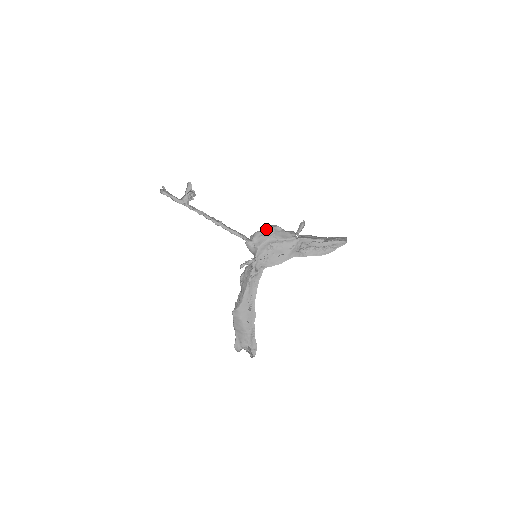
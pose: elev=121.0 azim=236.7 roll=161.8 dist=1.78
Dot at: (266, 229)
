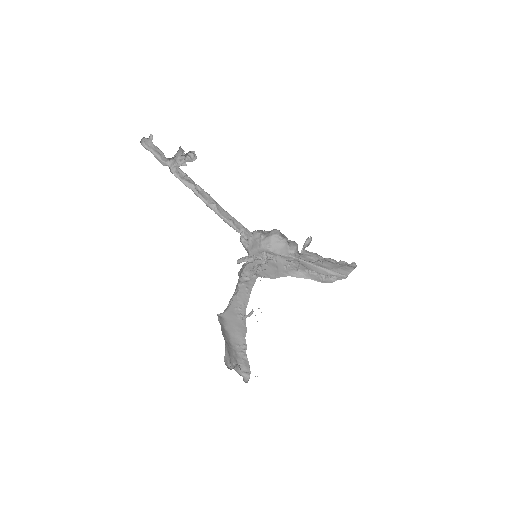
Dot at: (269, 231)
